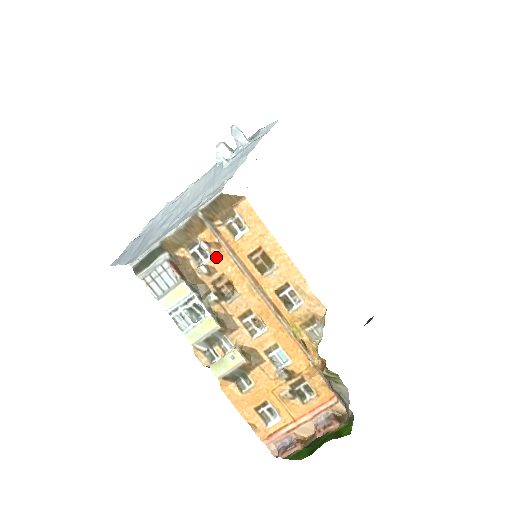
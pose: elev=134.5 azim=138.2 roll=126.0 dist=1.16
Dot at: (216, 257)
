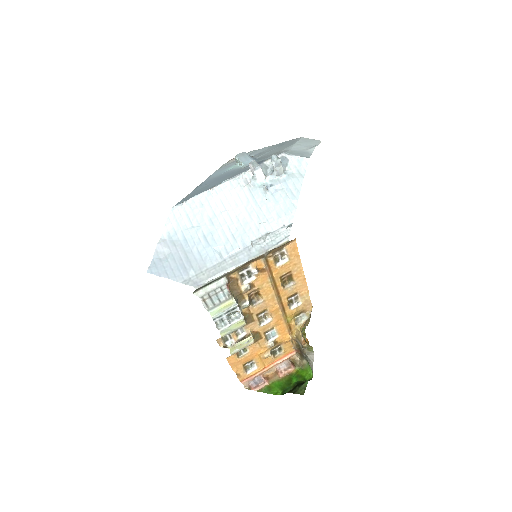
Dot at: (258, 278)
